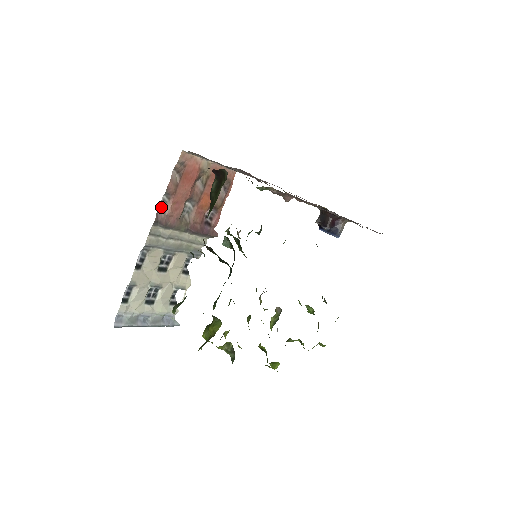
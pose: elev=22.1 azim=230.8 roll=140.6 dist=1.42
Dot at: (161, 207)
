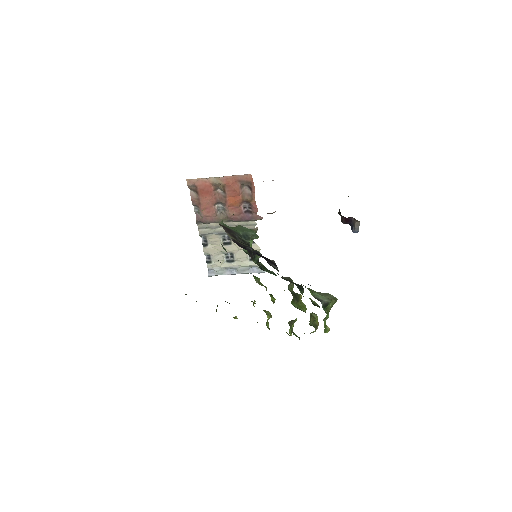
Dot at: (197, 212)
